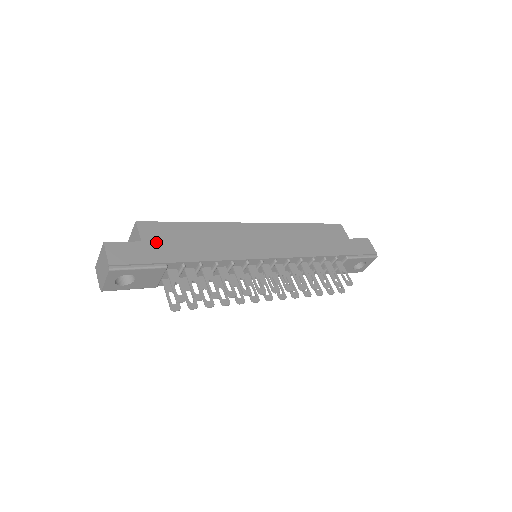
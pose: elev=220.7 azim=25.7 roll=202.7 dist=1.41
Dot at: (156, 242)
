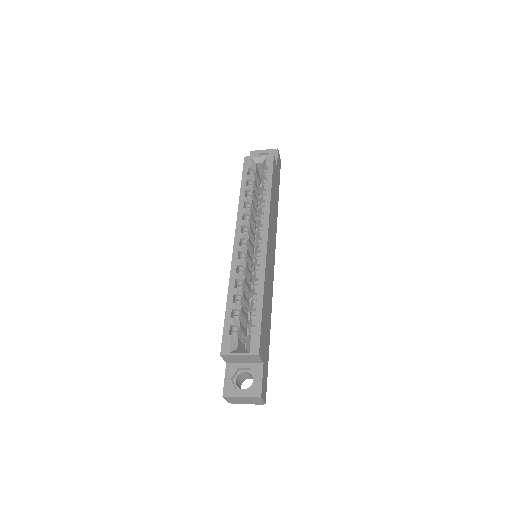
Dot at: (265, 351)
